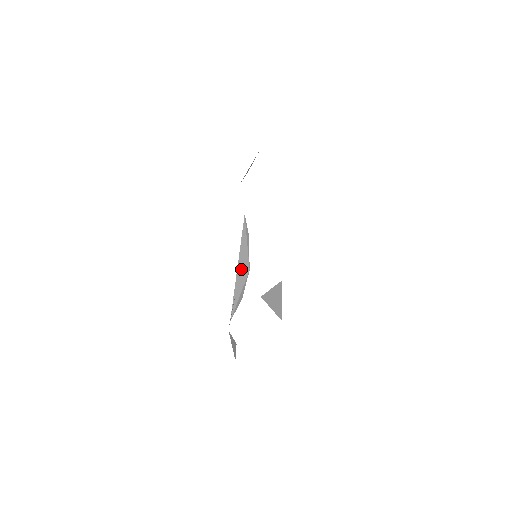
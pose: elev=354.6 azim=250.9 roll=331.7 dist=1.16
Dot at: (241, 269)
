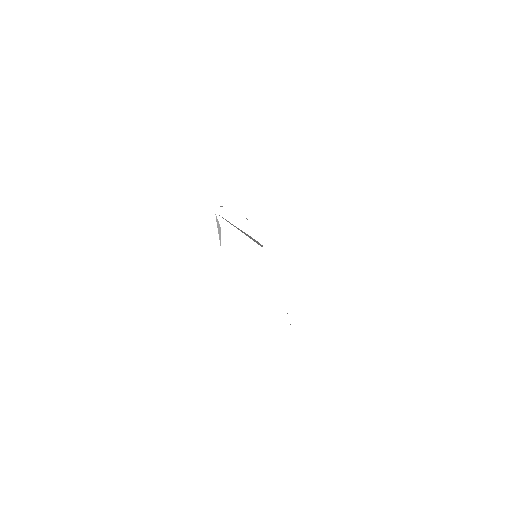
Dot at: occluded
